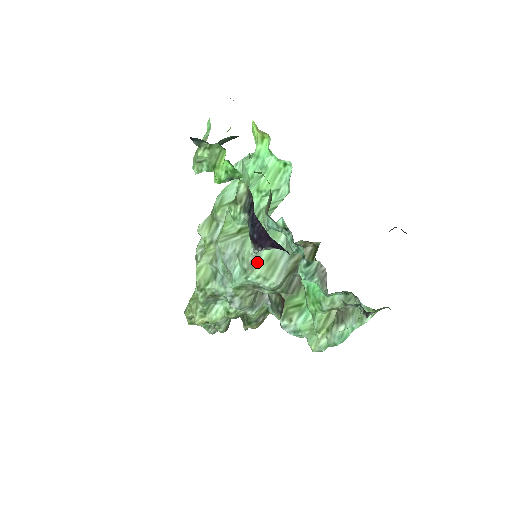
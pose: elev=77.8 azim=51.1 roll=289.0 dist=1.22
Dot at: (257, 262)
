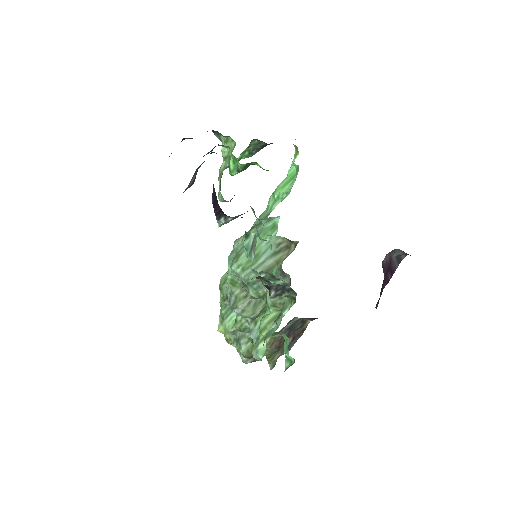
Dot at: (243, 252)
